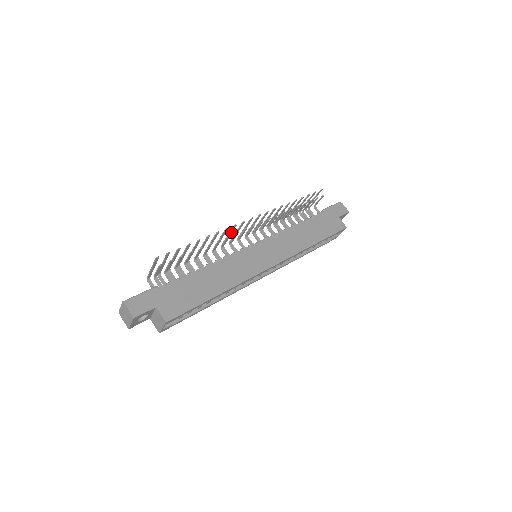
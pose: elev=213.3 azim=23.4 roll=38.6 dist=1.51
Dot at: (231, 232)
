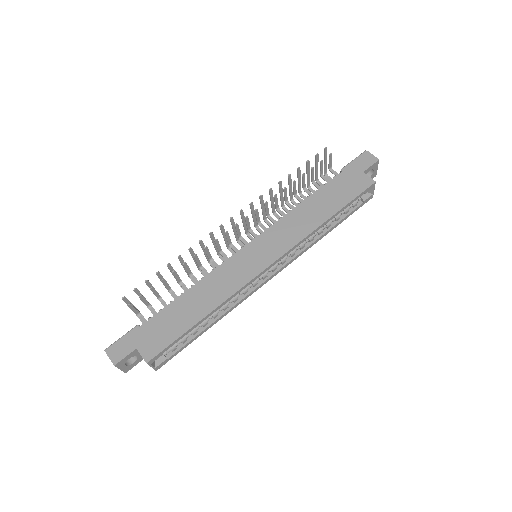
Dot at: occluded
